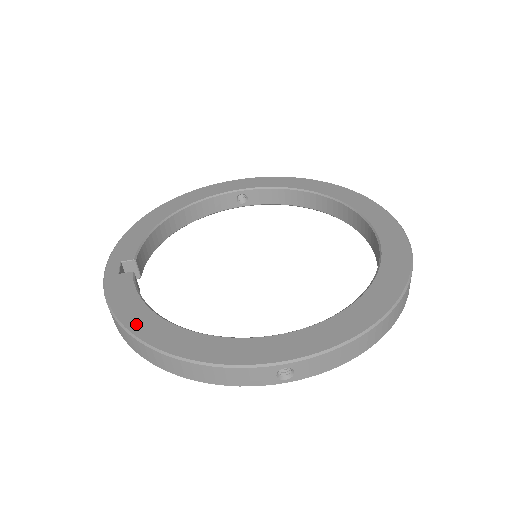
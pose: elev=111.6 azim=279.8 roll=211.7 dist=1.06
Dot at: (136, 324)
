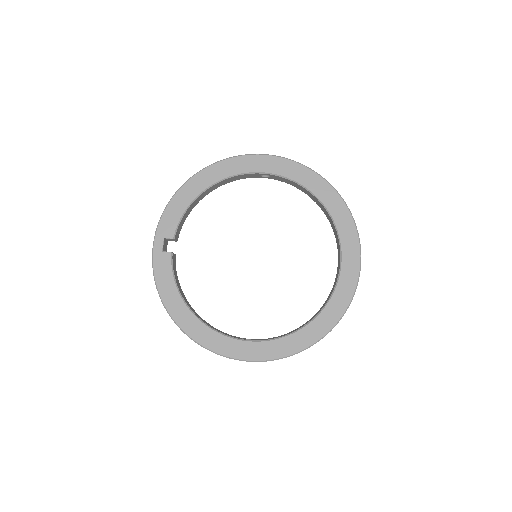
Dot at: (170, 304)
